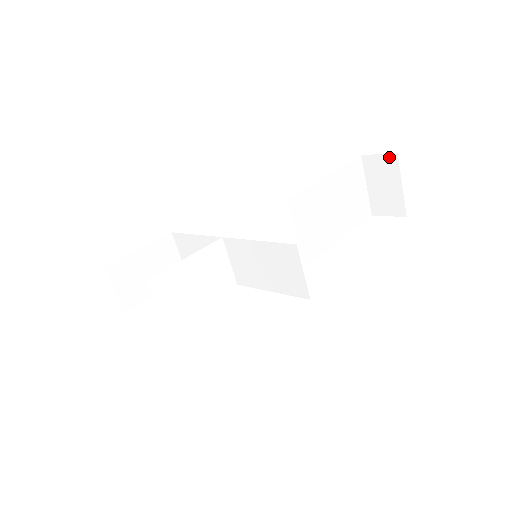
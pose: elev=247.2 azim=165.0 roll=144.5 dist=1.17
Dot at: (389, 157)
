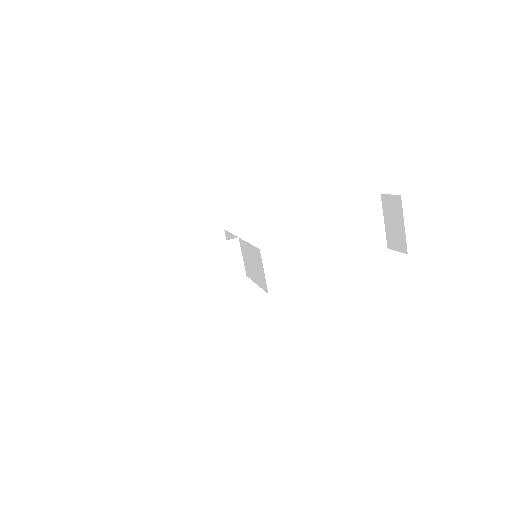
Dot at: (396, 198)
